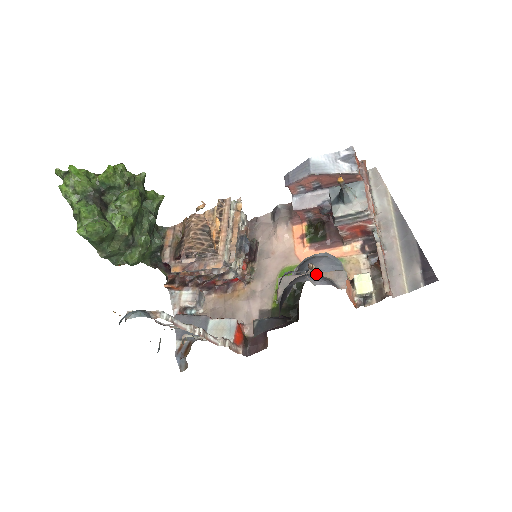
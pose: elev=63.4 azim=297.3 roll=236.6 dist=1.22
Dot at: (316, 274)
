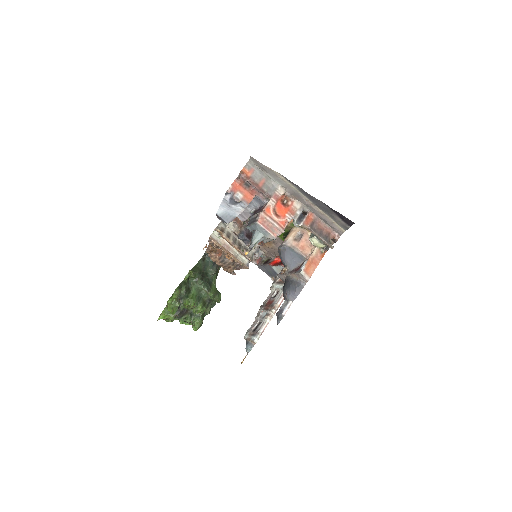
Dot at: (289, 275)
